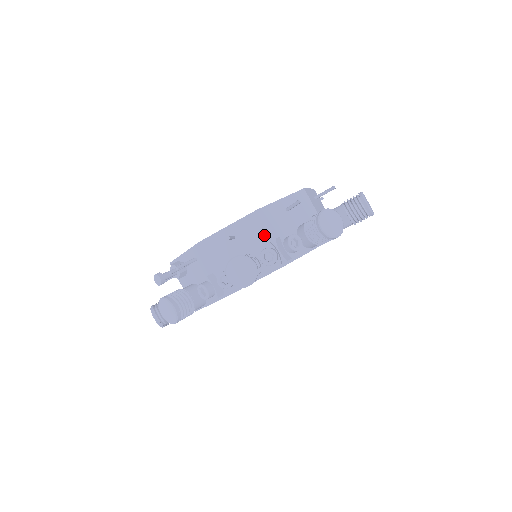
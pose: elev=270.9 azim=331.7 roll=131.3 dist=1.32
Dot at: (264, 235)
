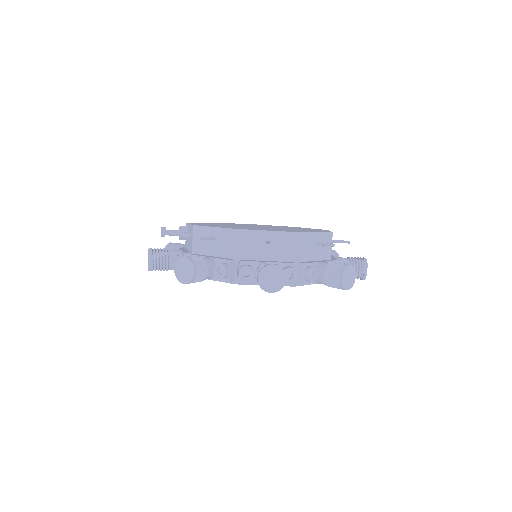
Dot at: (233, 251)
